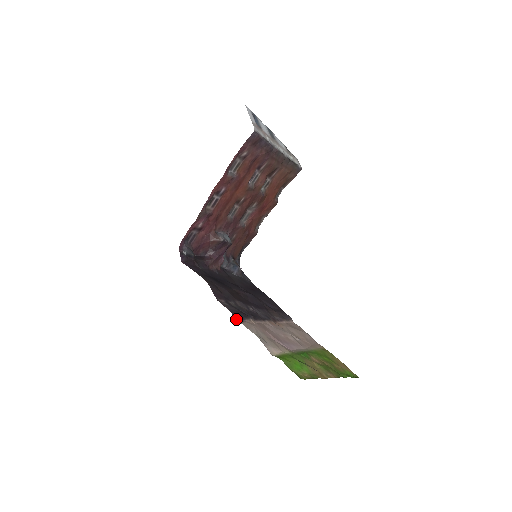
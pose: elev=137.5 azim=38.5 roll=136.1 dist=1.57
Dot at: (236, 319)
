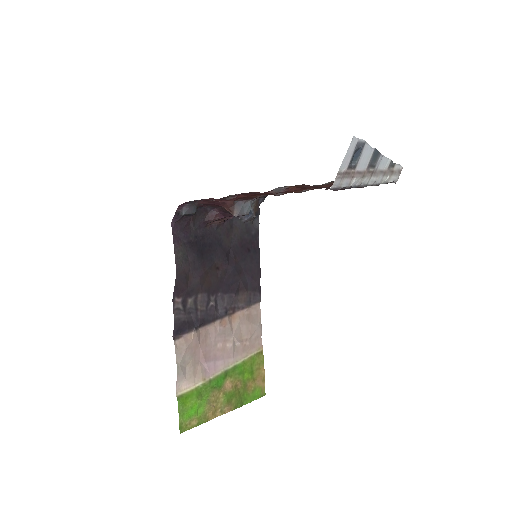
Dot at: (175, 333)
